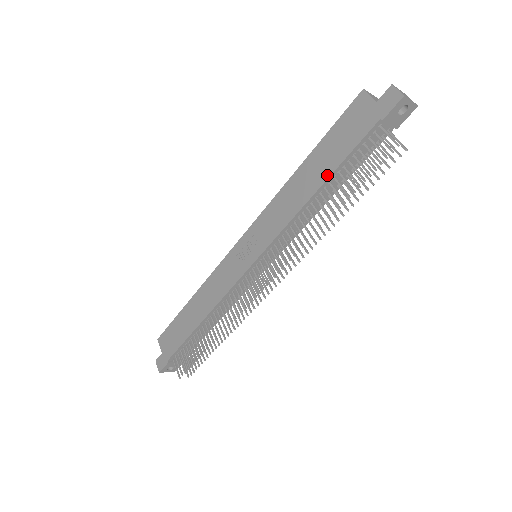
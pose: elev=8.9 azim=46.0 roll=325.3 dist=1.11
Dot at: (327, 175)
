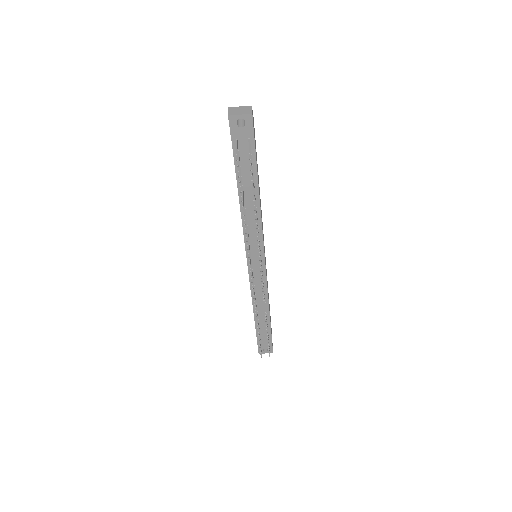
Dot at: (237, 187)
